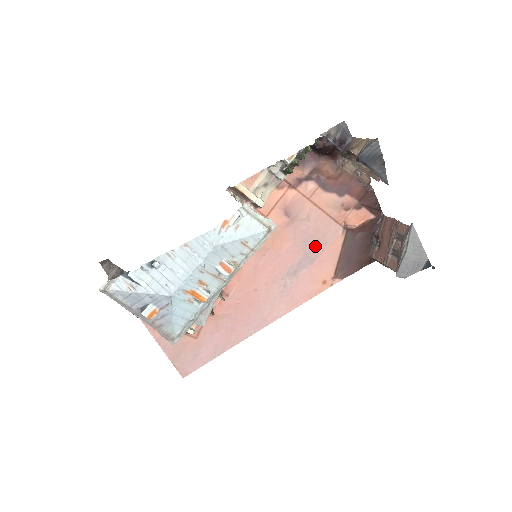
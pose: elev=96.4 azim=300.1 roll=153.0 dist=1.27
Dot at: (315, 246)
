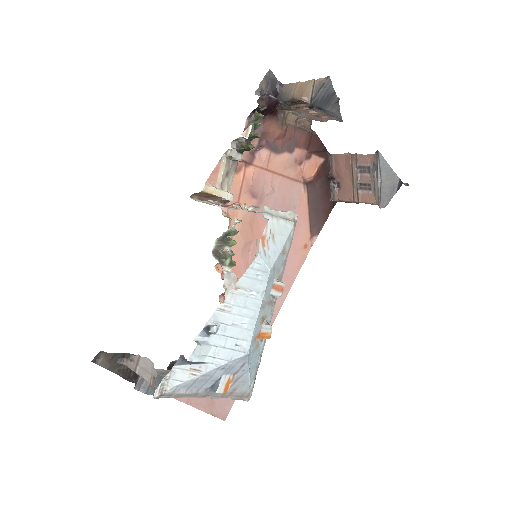
Dot at: occluded
